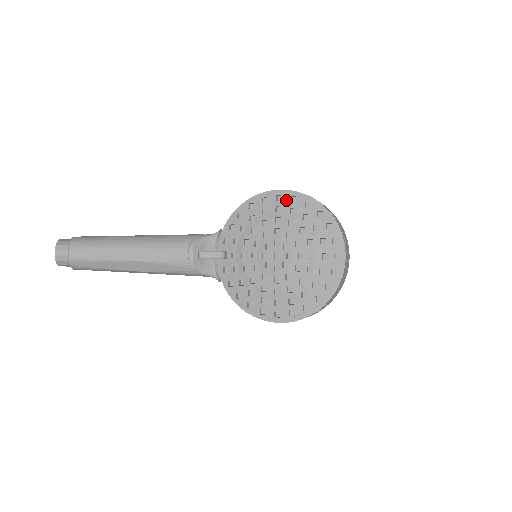
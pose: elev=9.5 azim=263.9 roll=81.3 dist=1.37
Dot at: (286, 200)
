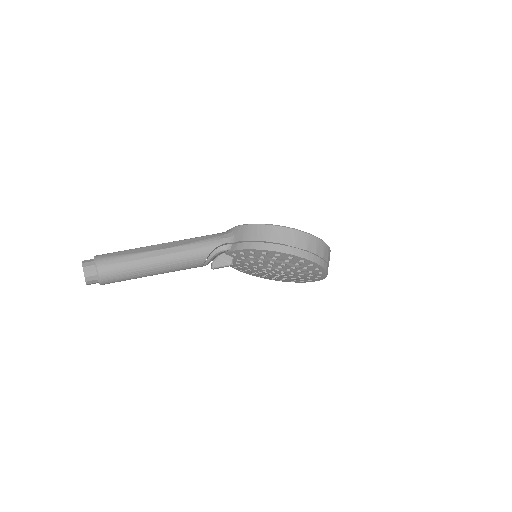
Dot at: (296, 260)
